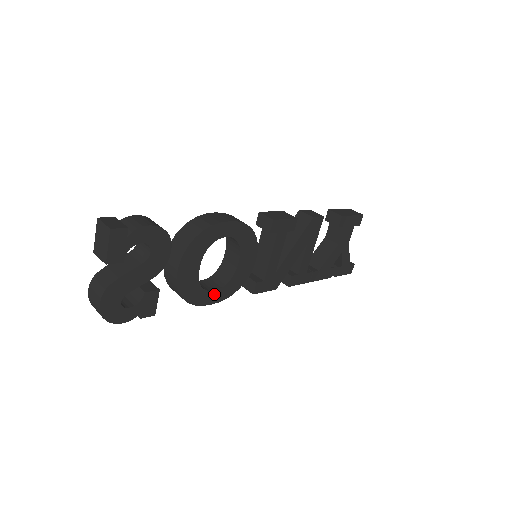
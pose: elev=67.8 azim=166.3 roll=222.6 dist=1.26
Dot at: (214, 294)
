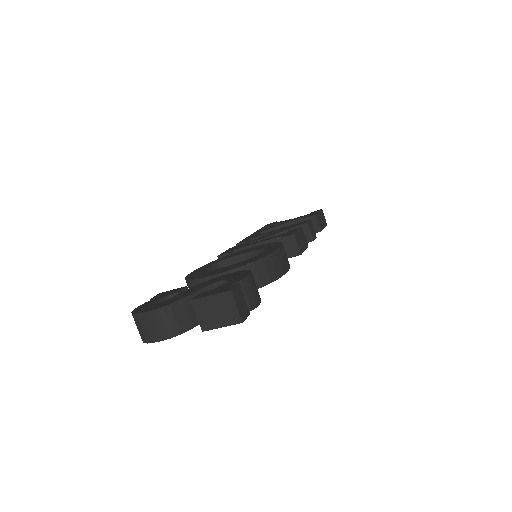
Dot at: occluded
